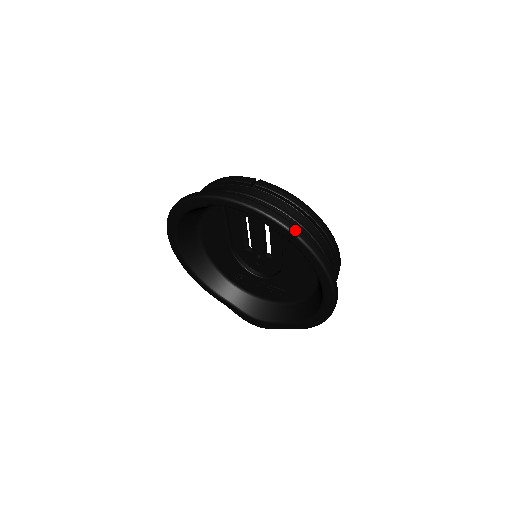
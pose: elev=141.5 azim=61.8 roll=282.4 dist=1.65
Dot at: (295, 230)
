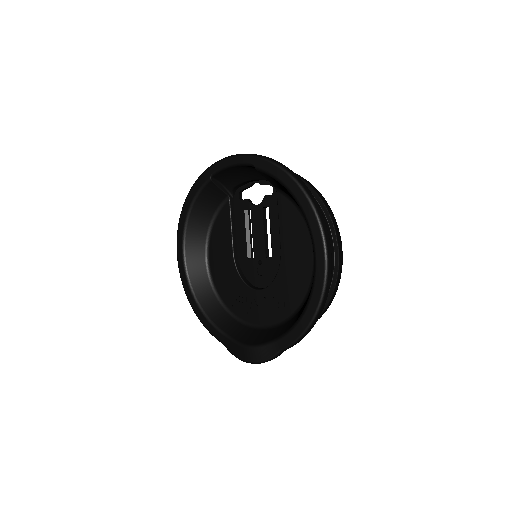
Dot at: (281, 164)
